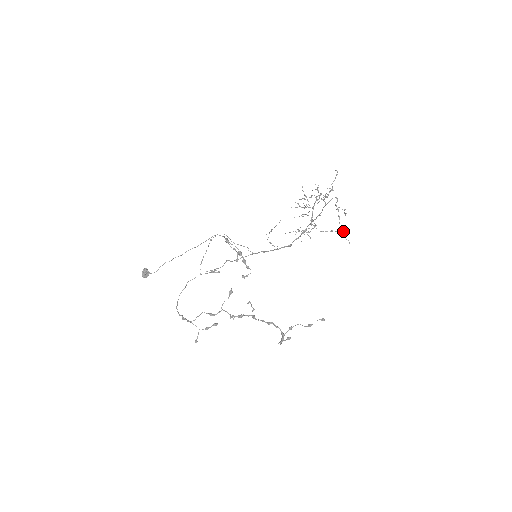
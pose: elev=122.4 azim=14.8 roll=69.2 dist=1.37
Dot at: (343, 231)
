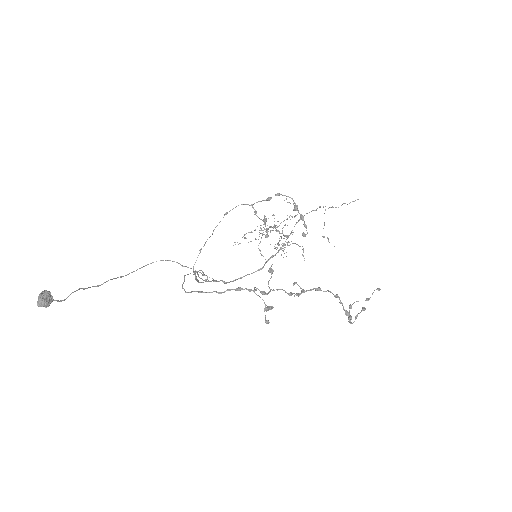
Dot at: (328, 238)
